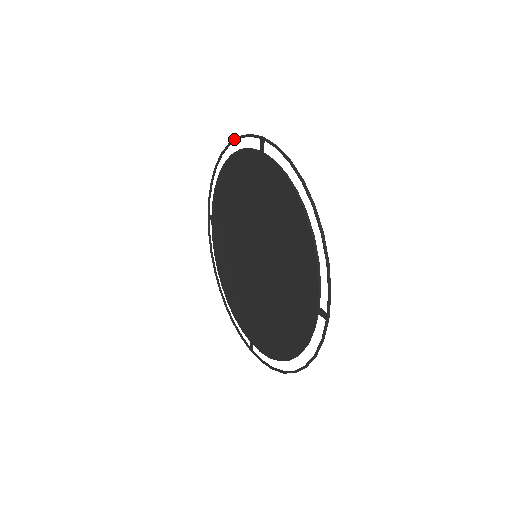
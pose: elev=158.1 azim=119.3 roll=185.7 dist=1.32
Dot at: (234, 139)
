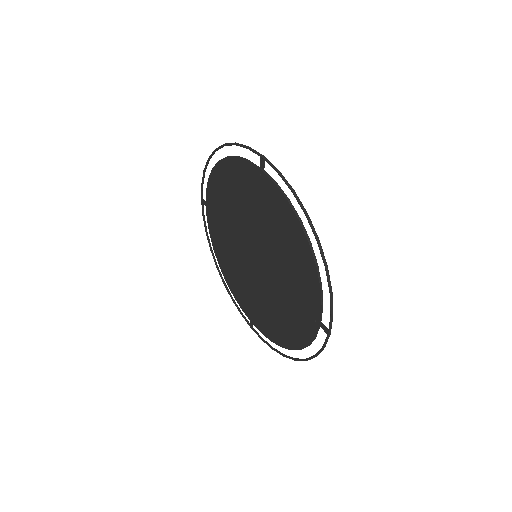
Dot at: (230, 144)
